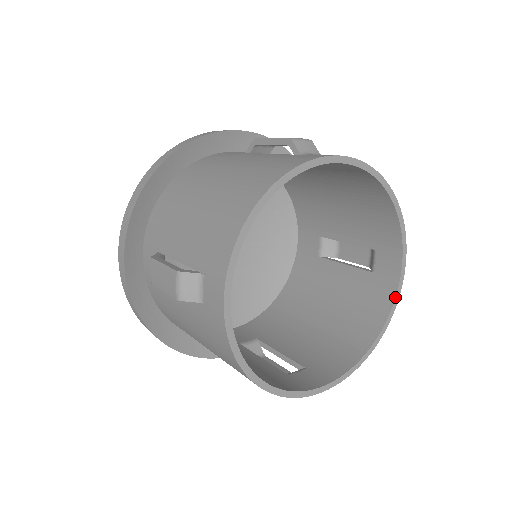
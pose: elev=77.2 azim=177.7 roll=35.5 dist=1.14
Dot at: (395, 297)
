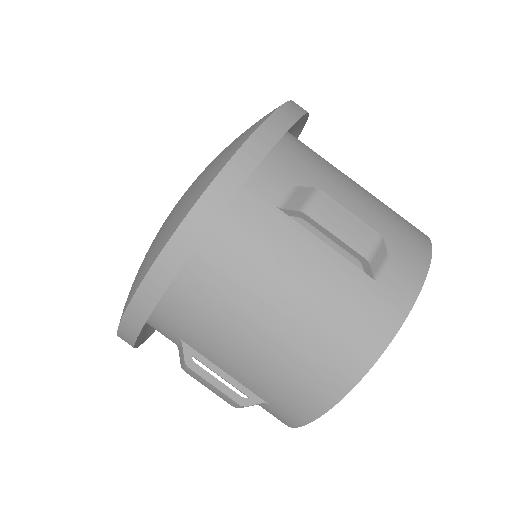
Dot at: occluded
